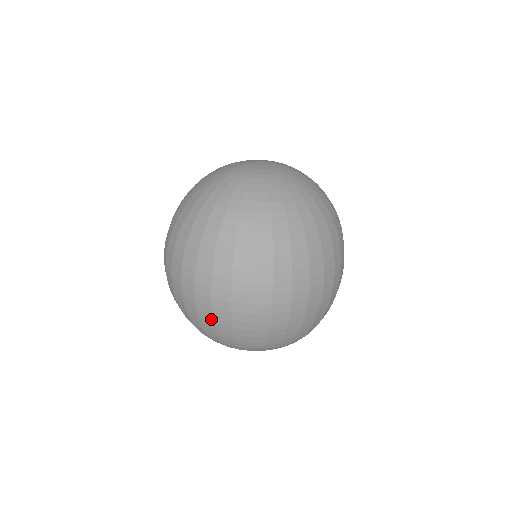
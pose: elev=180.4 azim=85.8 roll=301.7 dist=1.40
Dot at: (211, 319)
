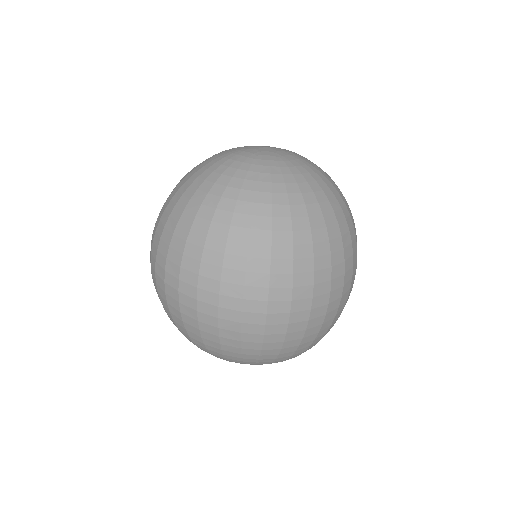
Dot at: (196, 325)
